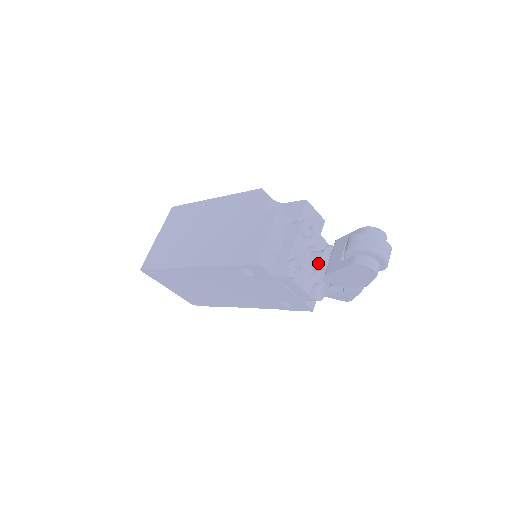
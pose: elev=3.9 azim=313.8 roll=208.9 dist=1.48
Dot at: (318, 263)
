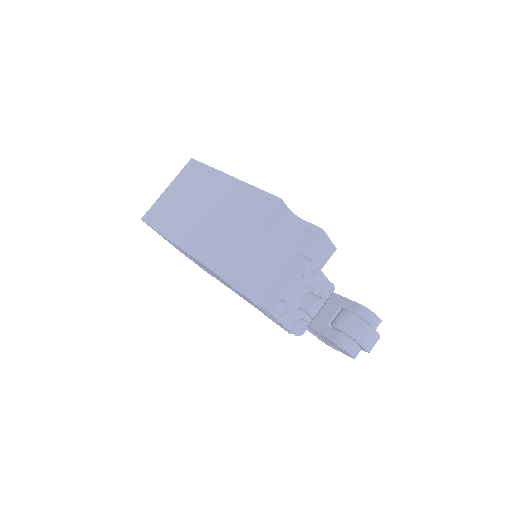
Dot at: (307, 309)
